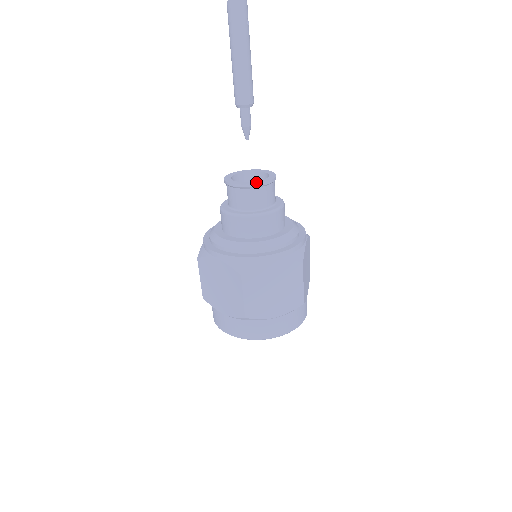
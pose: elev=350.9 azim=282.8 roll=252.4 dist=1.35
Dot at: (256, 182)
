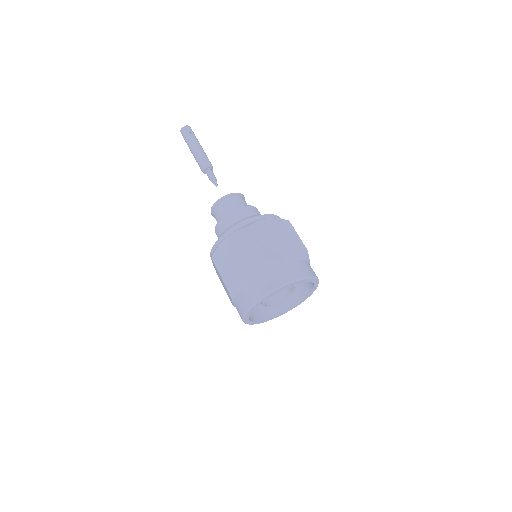
Dot at: (218, 201)
